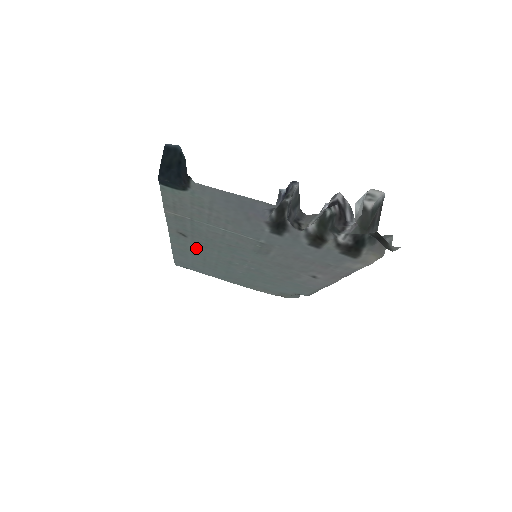
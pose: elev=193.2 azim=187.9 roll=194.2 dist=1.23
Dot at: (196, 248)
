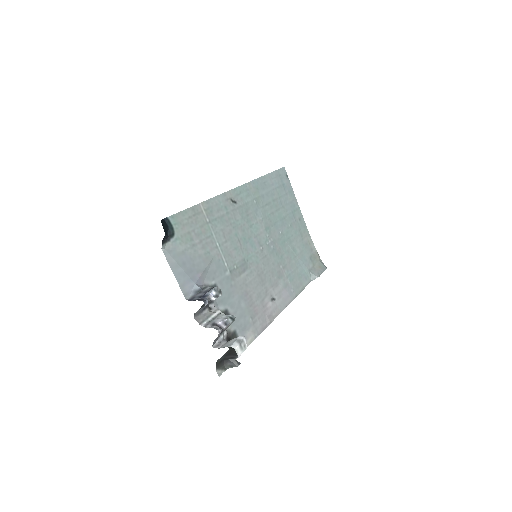
Dot at: (252, 204)
